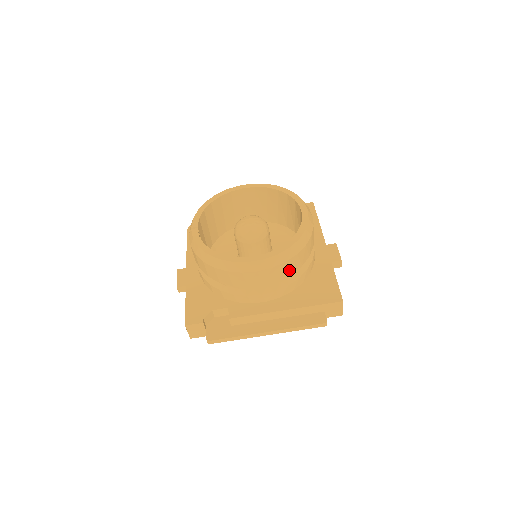
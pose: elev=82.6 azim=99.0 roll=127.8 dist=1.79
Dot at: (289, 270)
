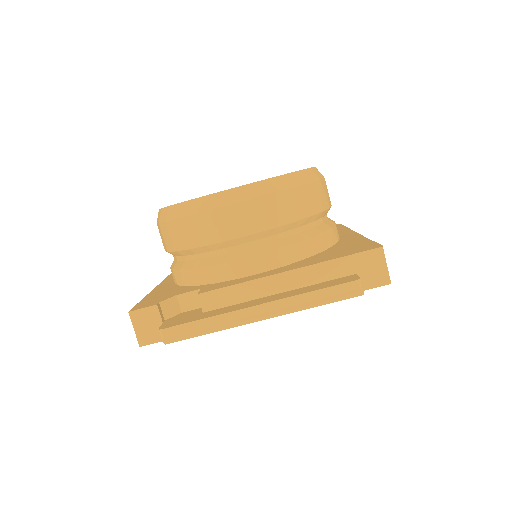
Dot at: (288, 212)
